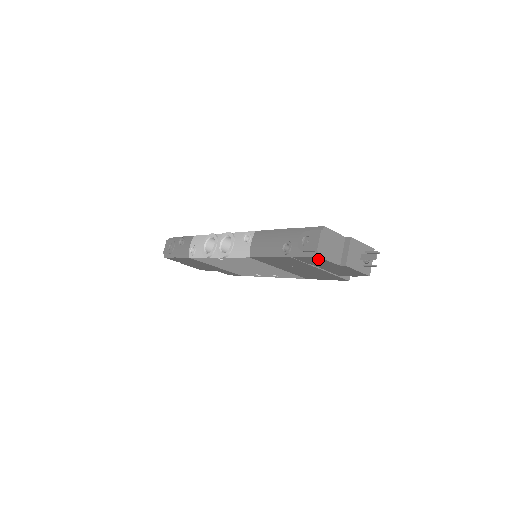
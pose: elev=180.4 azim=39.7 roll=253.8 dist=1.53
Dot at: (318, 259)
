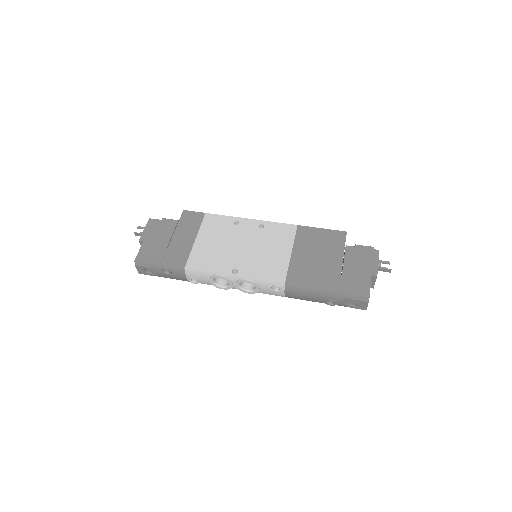
Dot at: occluded
